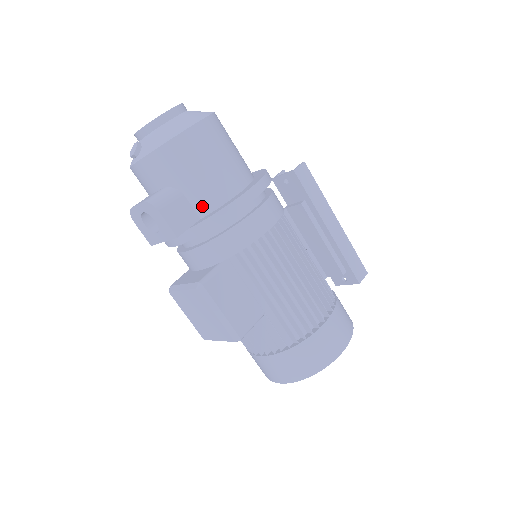
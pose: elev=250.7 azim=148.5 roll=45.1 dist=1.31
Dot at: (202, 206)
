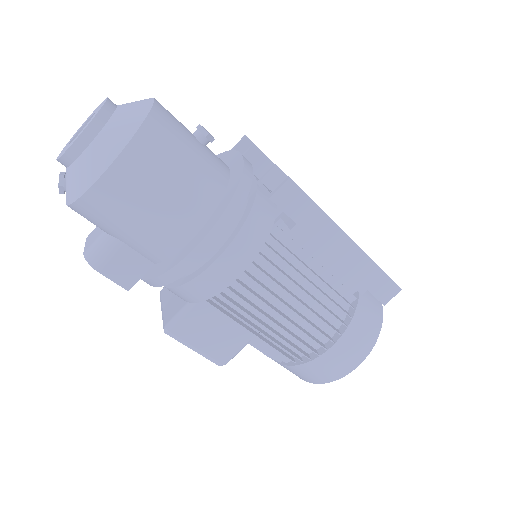
Dot at: (149, 255)
